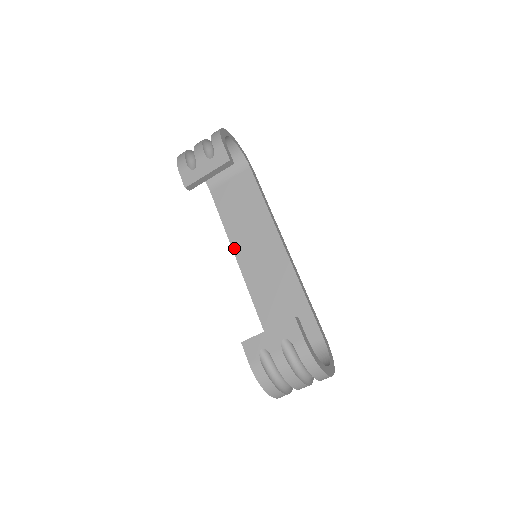
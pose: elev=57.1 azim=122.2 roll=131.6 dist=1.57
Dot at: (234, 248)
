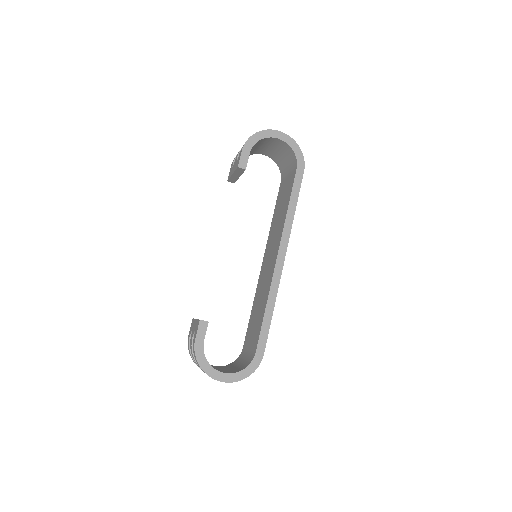
Dot at: (268, 241)
